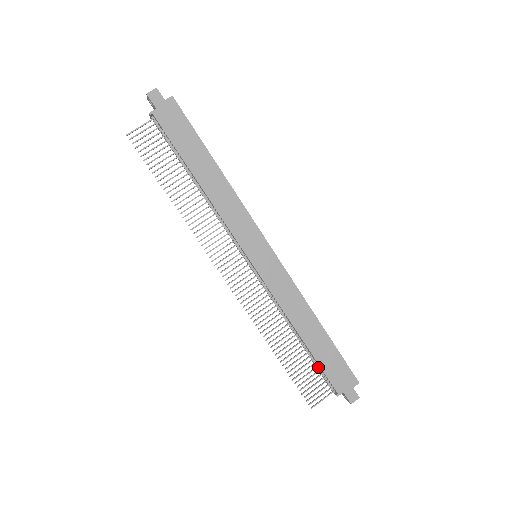
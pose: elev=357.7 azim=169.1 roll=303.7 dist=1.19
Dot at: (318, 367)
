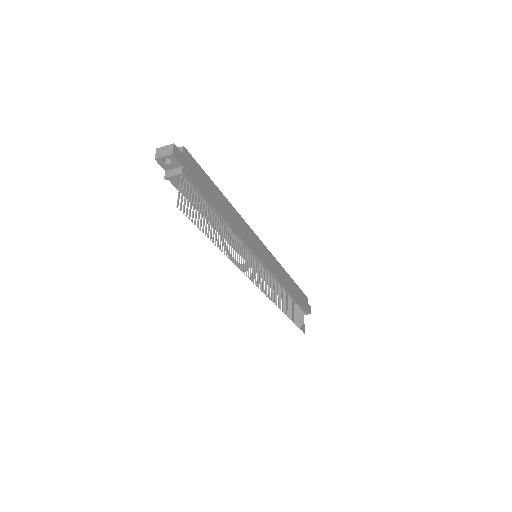
Dot at: occluded
